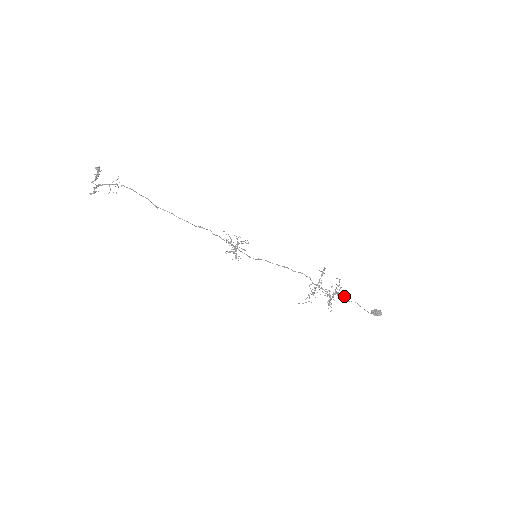
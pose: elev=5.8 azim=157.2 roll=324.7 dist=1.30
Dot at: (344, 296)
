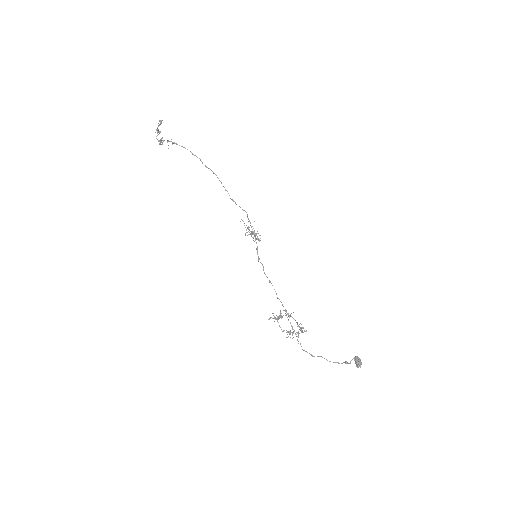
Dot at: (298, 341)
